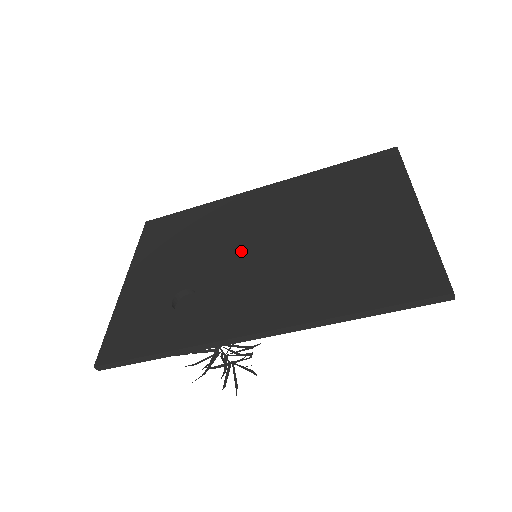
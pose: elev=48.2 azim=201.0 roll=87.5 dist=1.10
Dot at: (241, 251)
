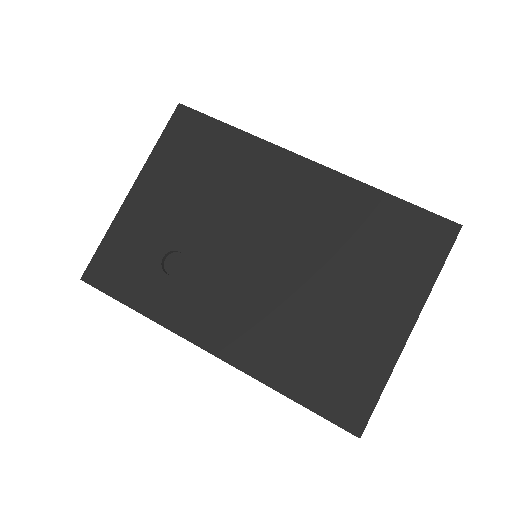
Dot at: (245, 245)
